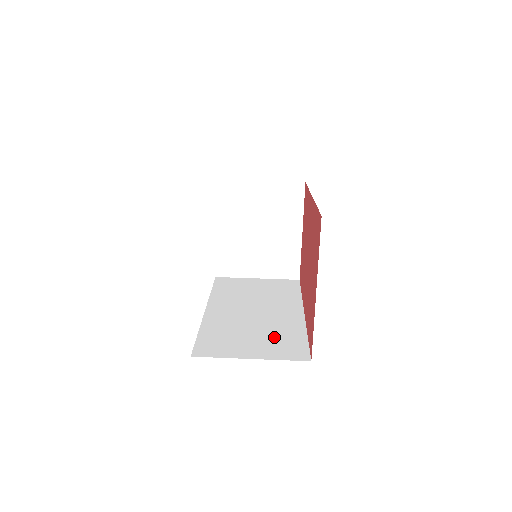
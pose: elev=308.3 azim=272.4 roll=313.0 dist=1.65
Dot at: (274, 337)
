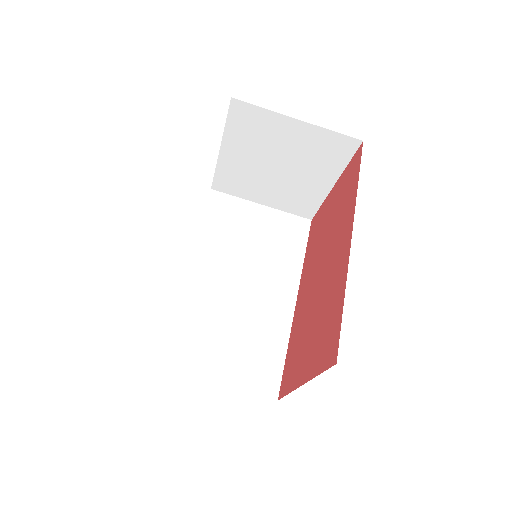
Dot at: (250, 346)
